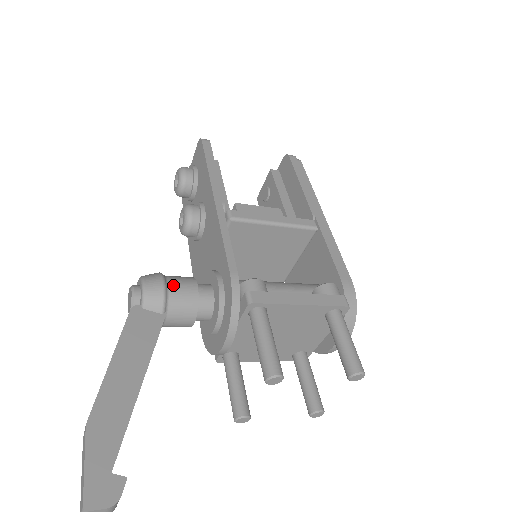
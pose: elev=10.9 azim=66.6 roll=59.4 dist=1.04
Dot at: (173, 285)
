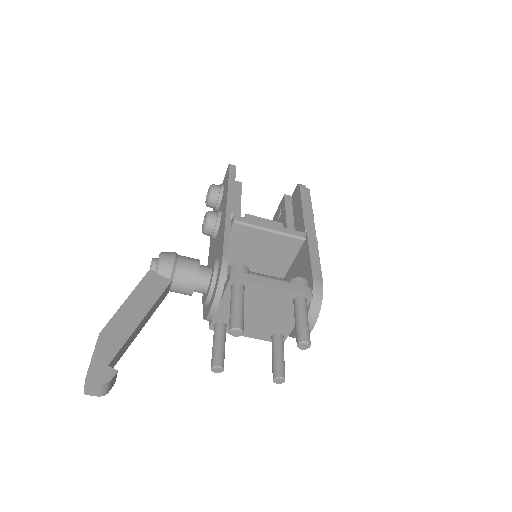
Dot at: (181, 261)
